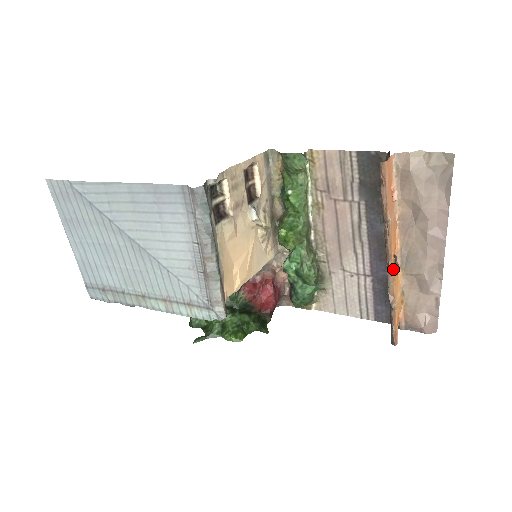
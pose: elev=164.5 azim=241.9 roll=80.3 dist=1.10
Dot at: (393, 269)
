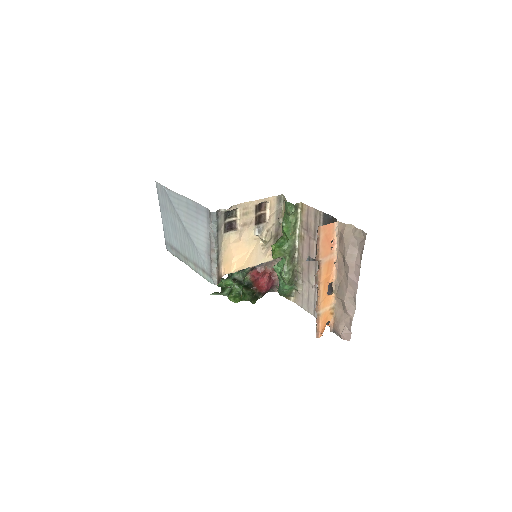
Dot at: (320, 290)
